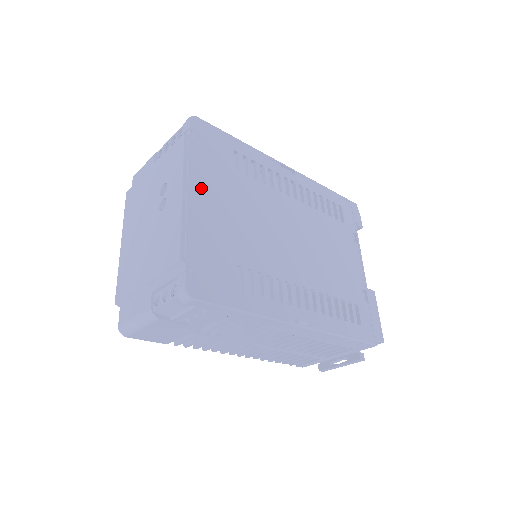
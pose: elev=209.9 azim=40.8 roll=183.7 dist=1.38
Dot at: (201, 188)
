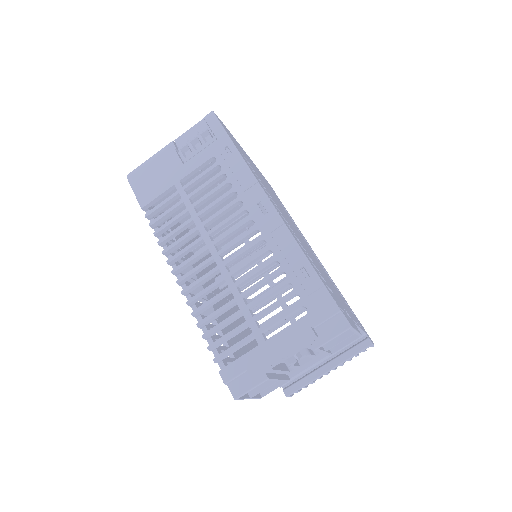
Dot at: (254, 165)
